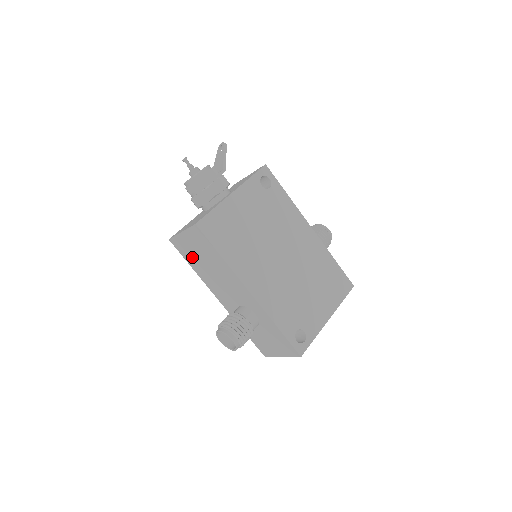
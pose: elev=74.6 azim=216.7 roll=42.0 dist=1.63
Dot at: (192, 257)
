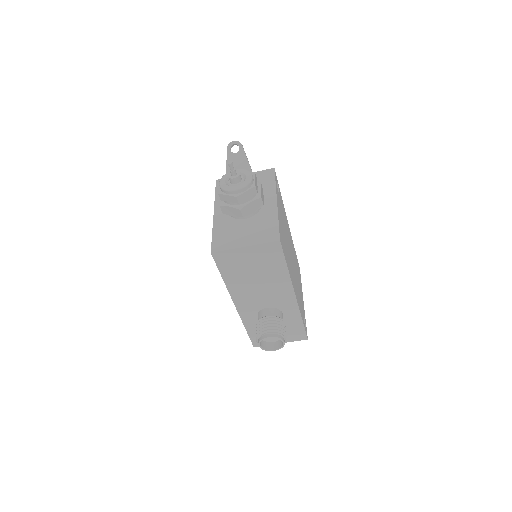
Dot at: (236, 269)
